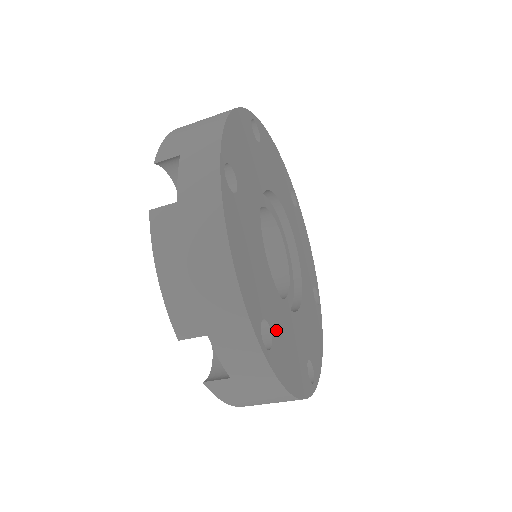
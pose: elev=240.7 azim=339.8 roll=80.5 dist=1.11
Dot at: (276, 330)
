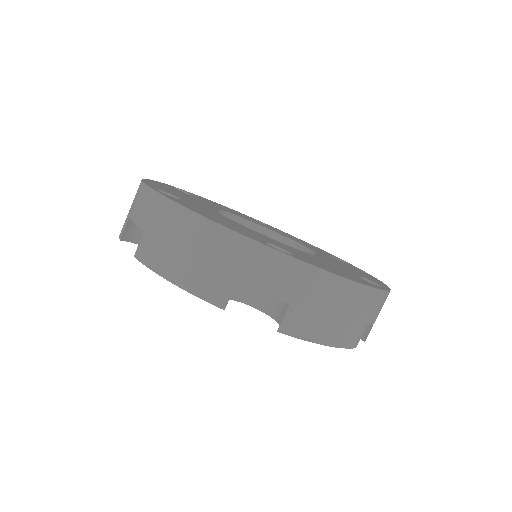
Dot at: (292, 252)
